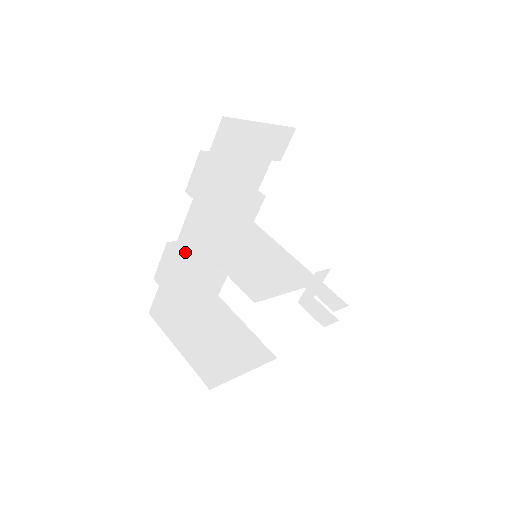
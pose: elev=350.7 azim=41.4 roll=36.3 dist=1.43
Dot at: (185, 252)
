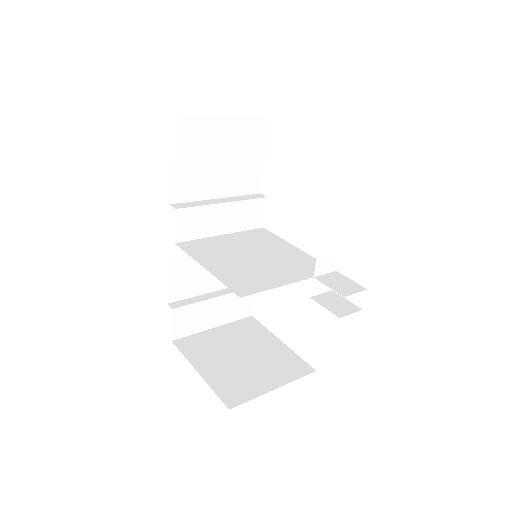
Dot at: (195, 271)
